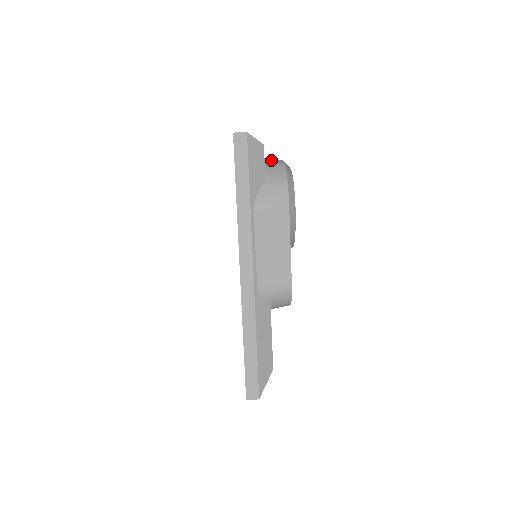
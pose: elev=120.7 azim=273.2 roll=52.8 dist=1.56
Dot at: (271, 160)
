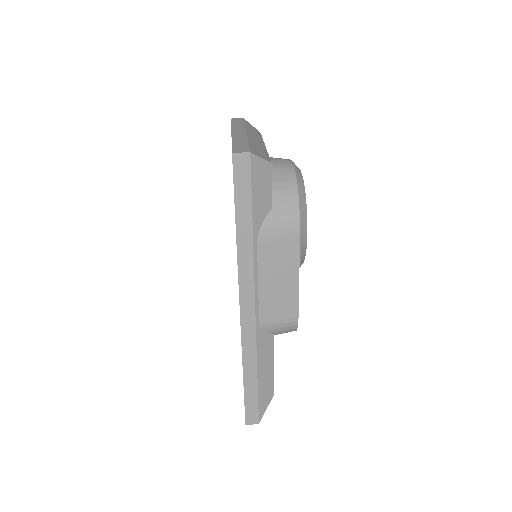
Dot at: (279, 169)
